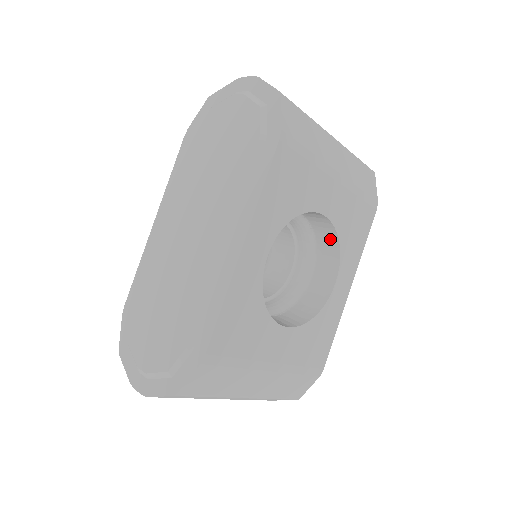
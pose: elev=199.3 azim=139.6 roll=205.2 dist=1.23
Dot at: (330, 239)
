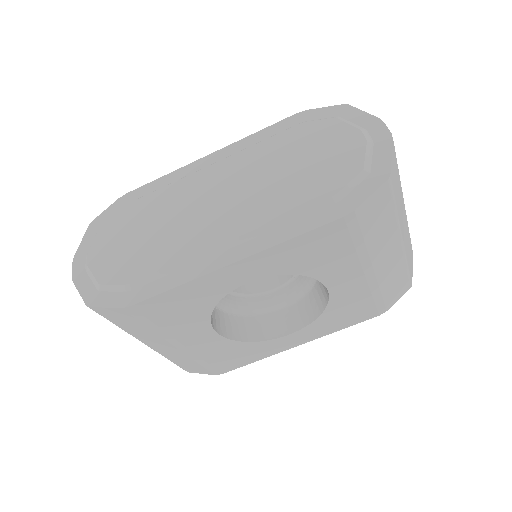
Dot at: (319, 303)
